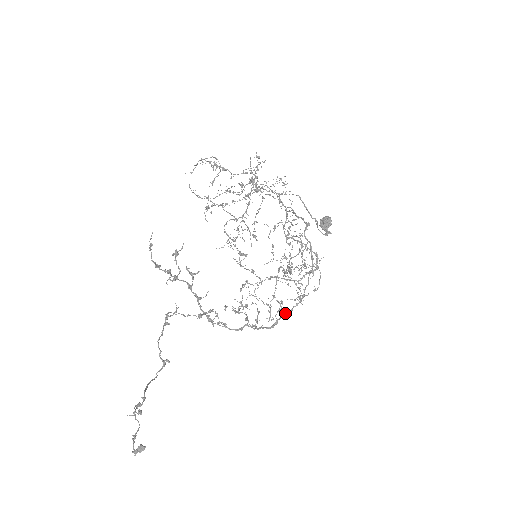
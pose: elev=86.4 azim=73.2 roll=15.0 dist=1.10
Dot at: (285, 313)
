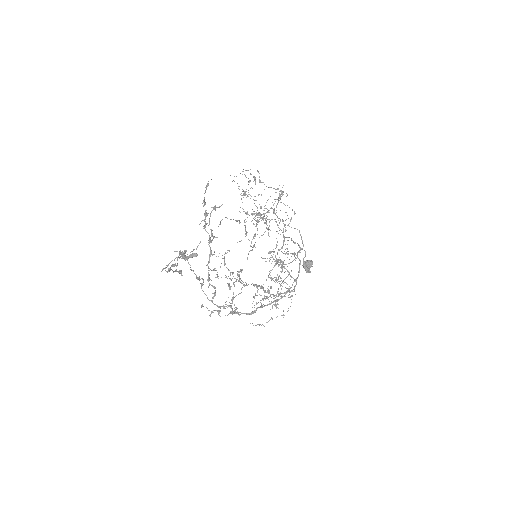
Dot at: (265, 305)
